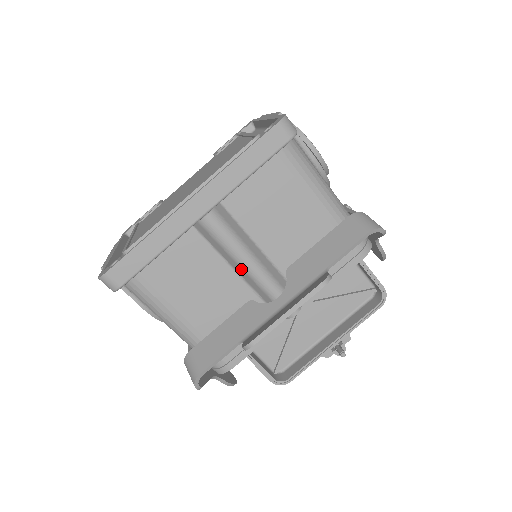
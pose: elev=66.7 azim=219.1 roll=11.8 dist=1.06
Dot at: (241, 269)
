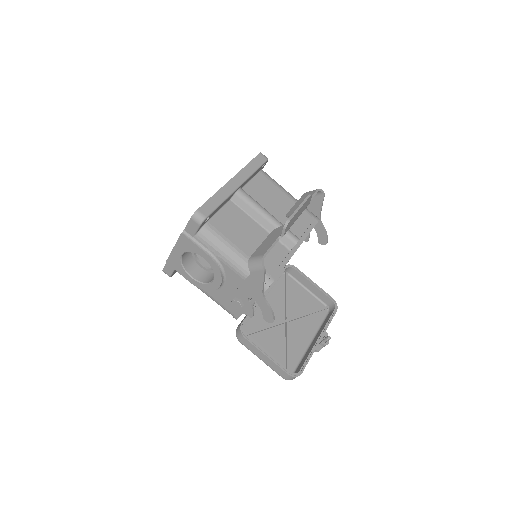
Dot at: (262, 218)
